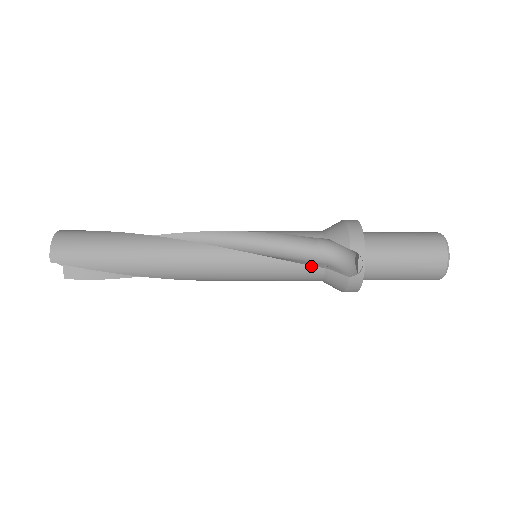
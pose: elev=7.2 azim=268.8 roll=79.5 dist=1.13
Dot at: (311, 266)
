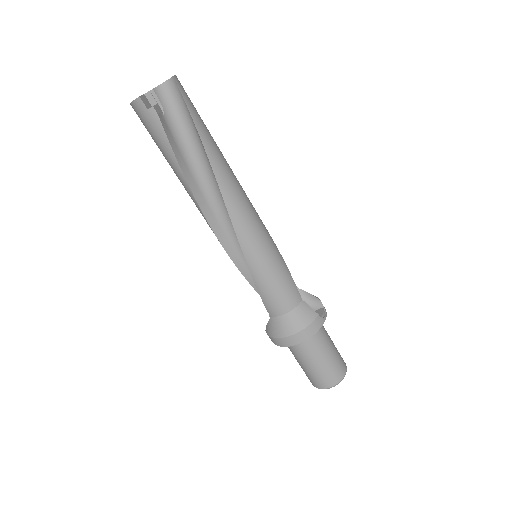
Dot at: (297, 289)
